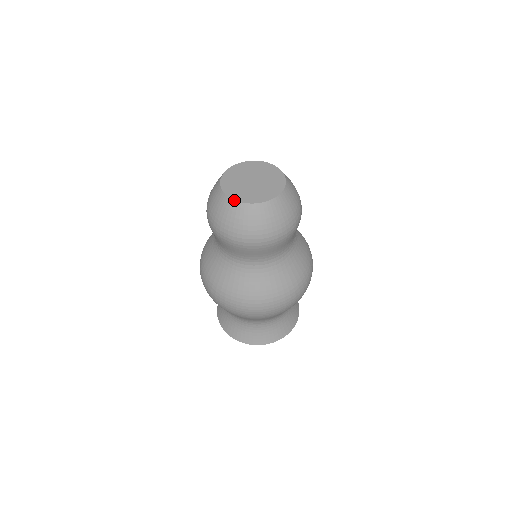
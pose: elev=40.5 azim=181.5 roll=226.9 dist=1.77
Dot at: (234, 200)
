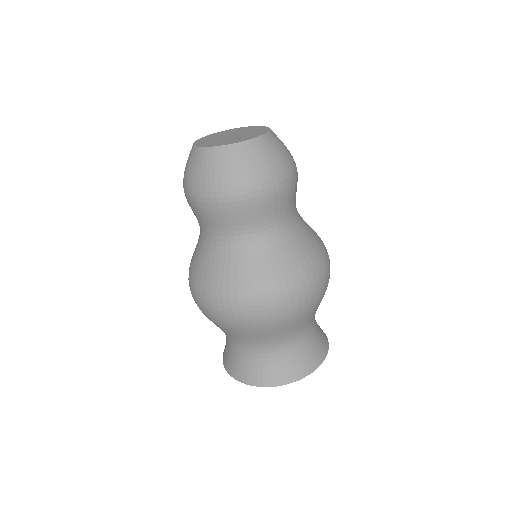
Dot at: (199, 147)
